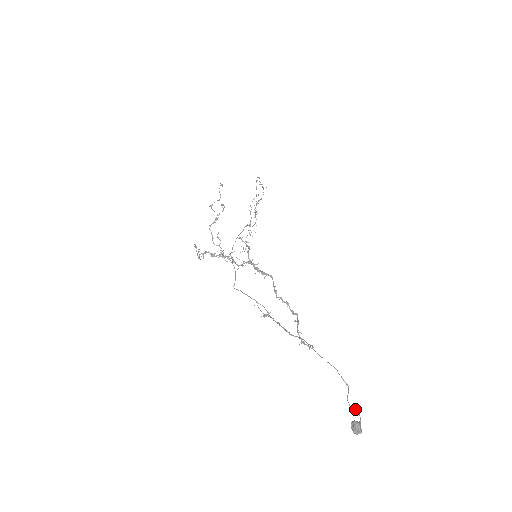
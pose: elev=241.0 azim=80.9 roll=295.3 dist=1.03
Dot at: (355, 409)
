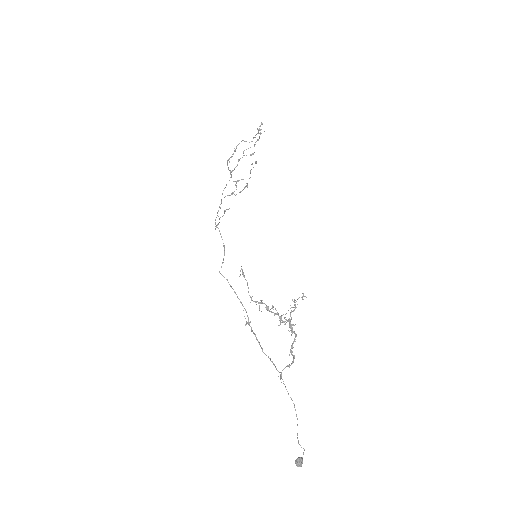
Dot at: (303, 448)
